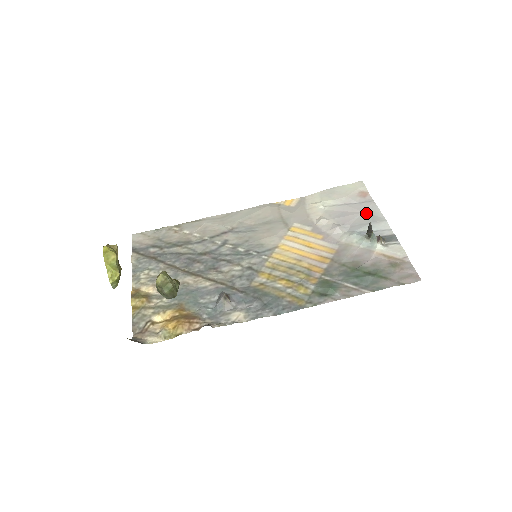
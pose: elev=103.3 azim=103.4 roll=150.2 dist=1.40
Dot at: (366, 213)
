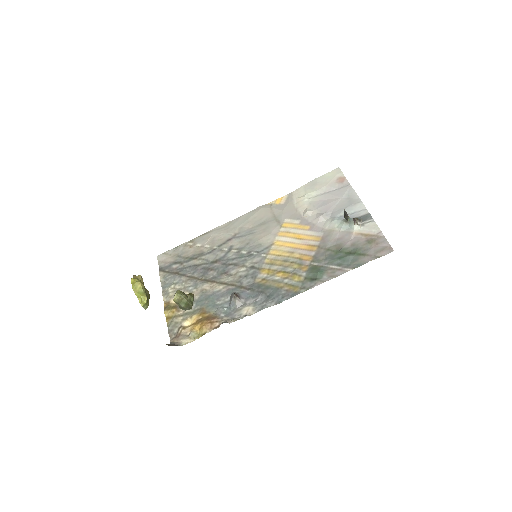
Dot at: (344, 198)
